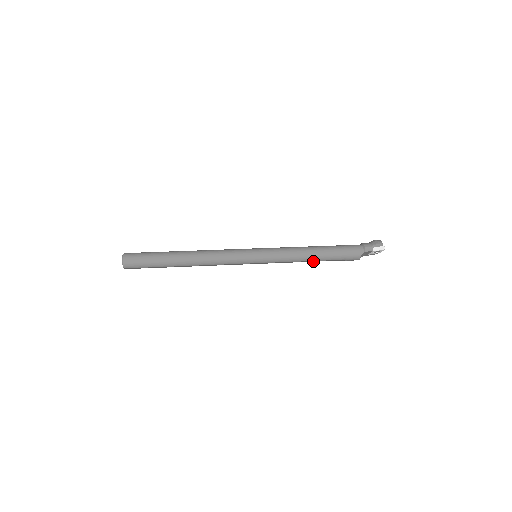
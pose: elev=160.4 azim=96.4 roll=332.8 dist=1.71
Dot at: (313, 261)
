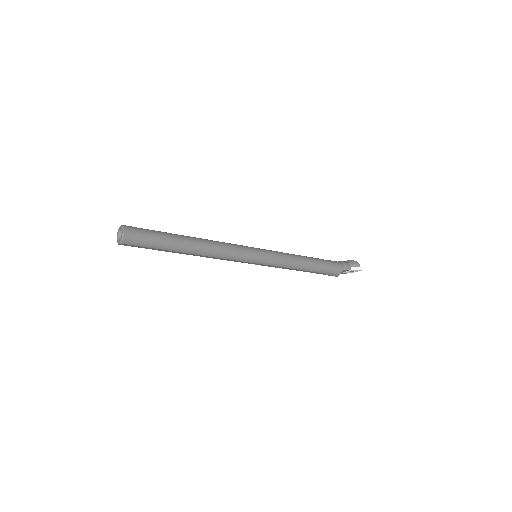
Dot at: occluded
